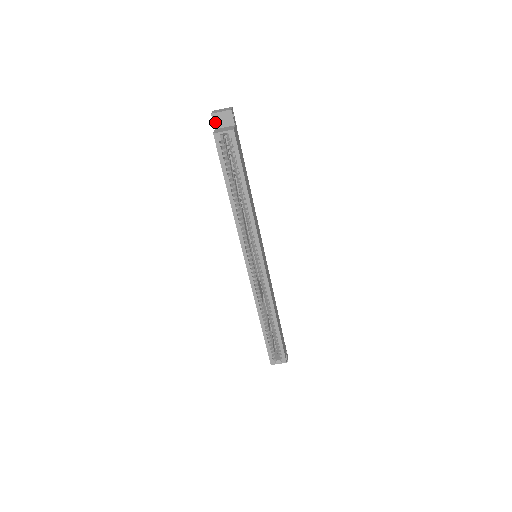
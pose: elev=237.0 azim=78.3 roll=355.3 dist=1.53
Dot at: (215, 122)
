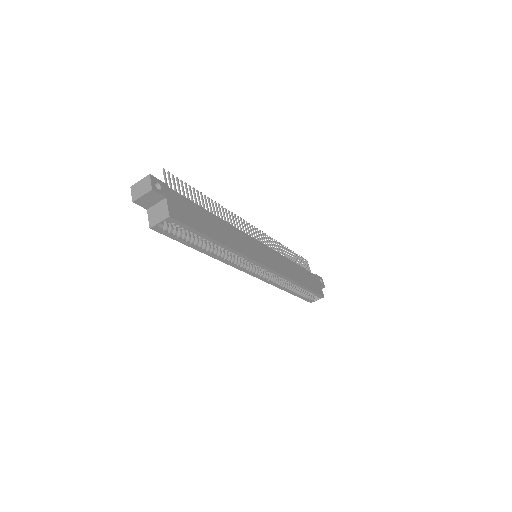
Dot at: (142, 205)
